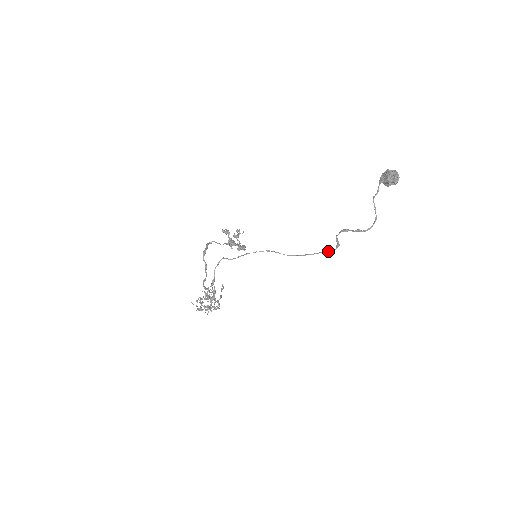
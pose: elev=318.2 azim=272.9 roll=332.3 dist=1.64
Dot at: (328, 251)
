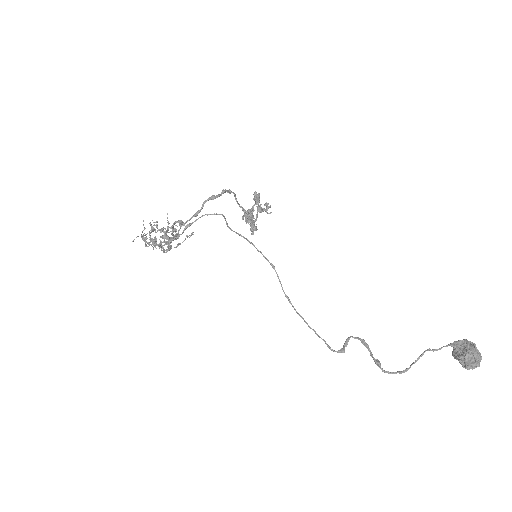
Dot at: (327, 344)
